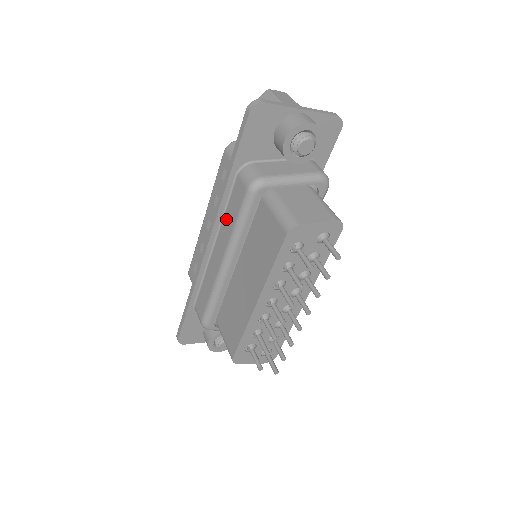
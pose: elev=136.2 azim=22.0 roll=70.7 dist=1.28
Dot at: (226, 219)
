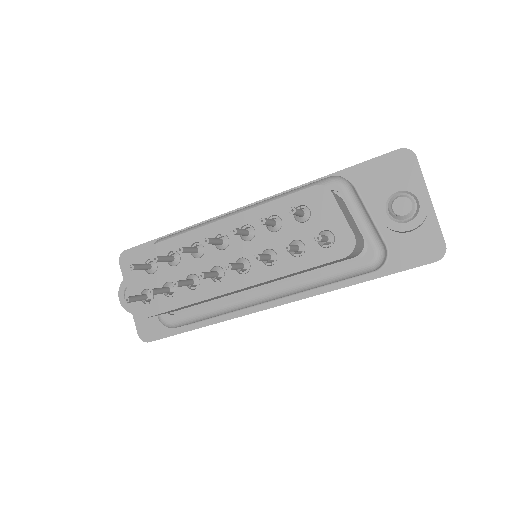
Dot at: occluded
